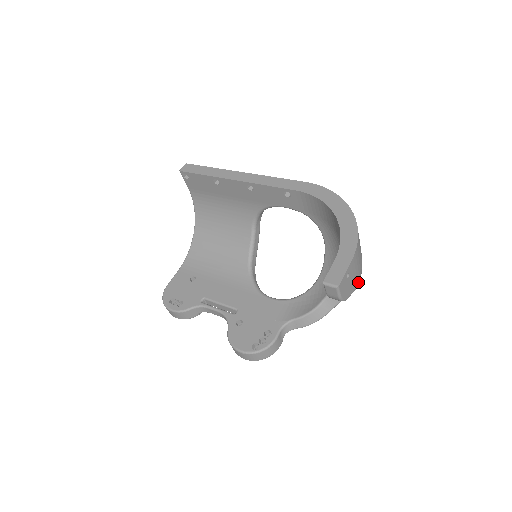
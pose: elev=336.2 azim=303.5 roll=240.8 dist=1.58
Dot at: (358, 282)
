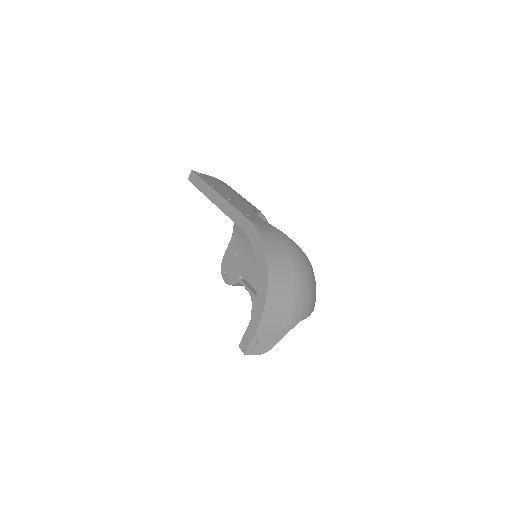
Dot at: (288, 328)
